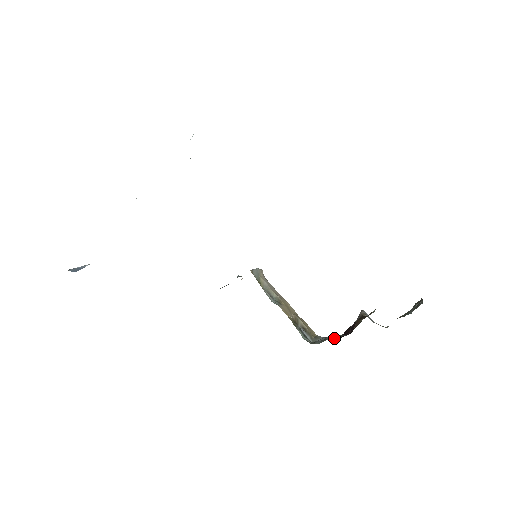
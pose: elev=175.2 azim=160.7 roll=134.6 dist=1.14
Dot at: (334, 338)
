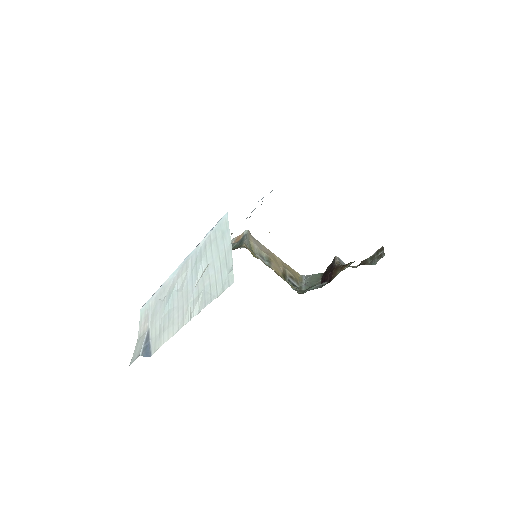
Dot at: (316, 282)
